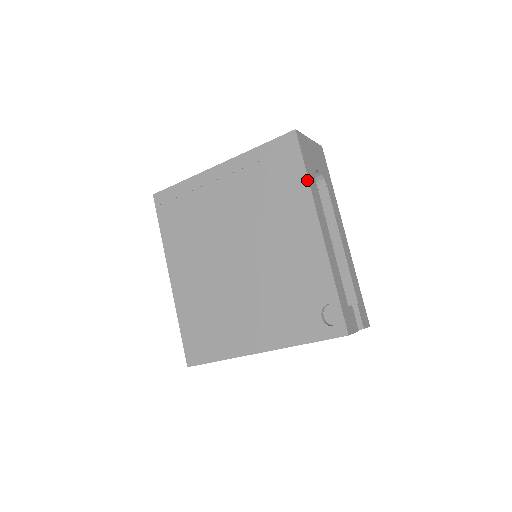
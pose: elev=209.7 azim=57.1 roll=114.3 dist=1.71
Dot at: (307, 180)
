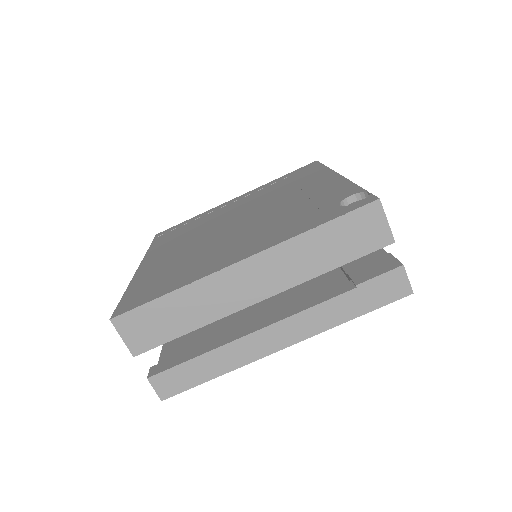
Dot at: (326, 167)
